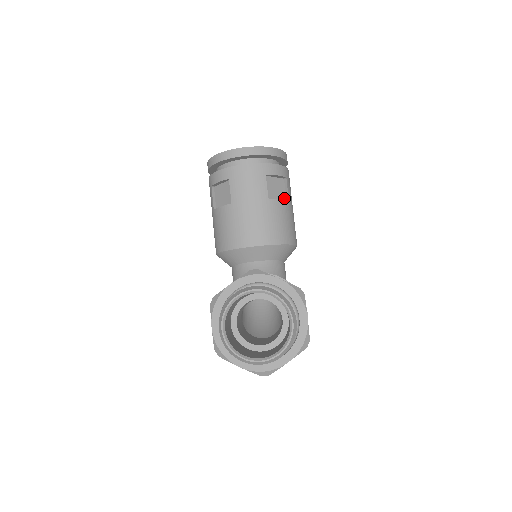
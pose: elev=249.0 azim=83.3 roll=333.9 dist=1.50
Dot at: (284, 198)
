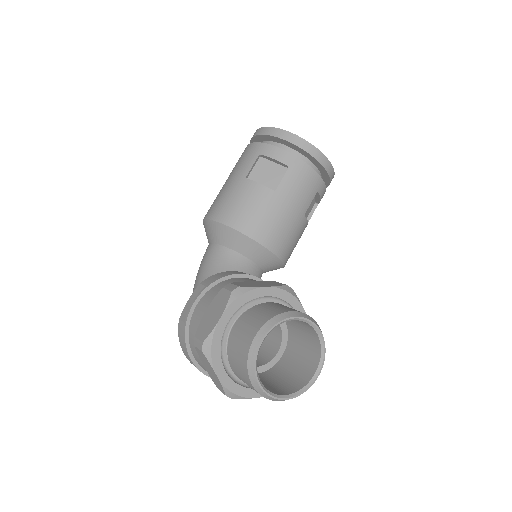
Dot at: occluded
